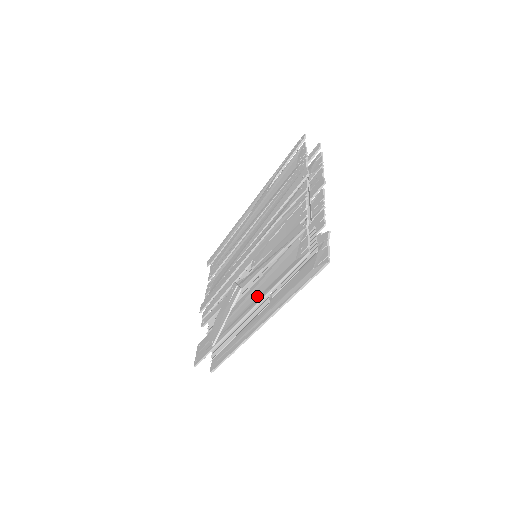
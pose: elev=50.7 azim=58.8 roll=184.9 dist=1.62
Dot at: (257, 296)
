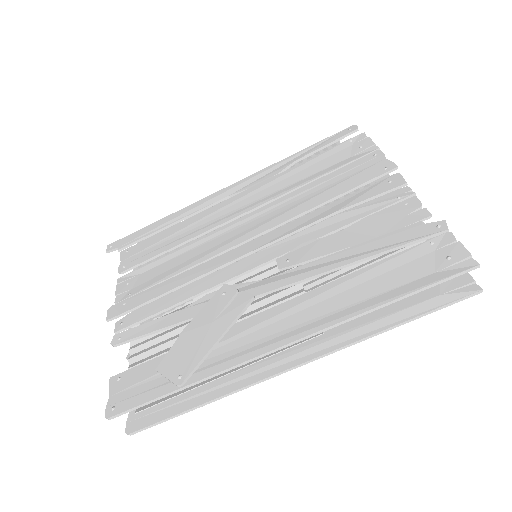
Dot at: (323, 314)
